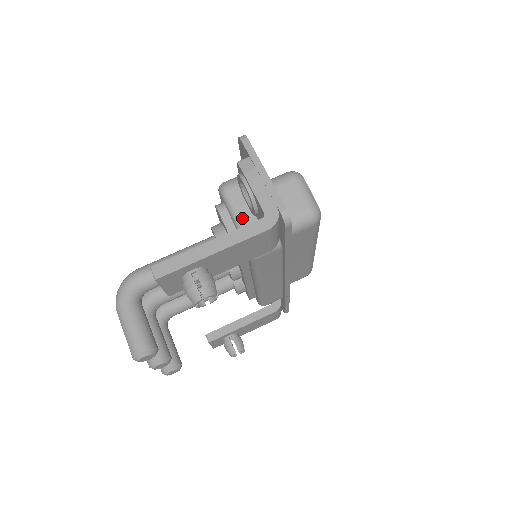
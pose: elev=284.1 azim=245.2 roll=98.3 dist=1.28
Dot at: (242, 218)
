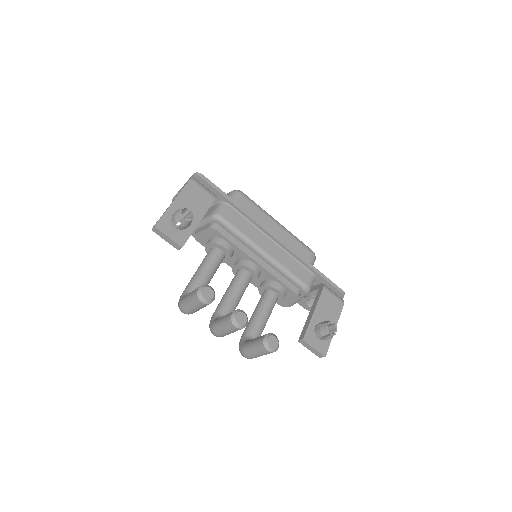
Dot at: (202, 218)
